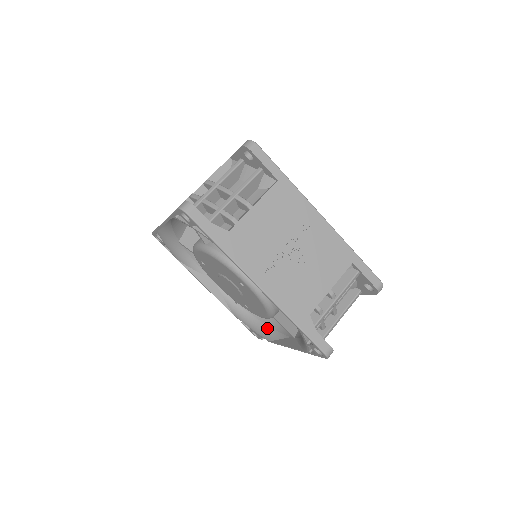
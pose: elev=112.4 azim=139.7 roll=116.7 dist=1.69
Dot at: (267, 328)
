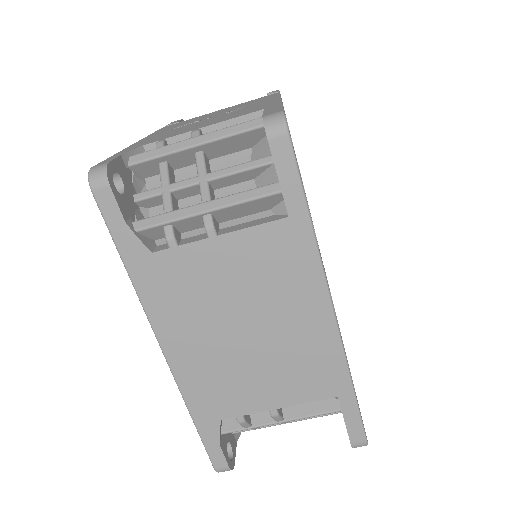
Dot at: occluded
